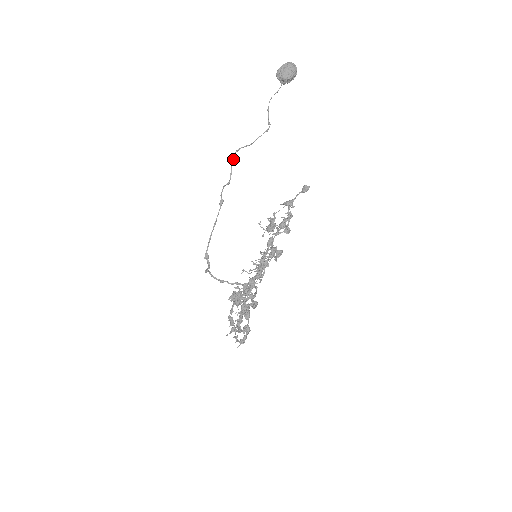
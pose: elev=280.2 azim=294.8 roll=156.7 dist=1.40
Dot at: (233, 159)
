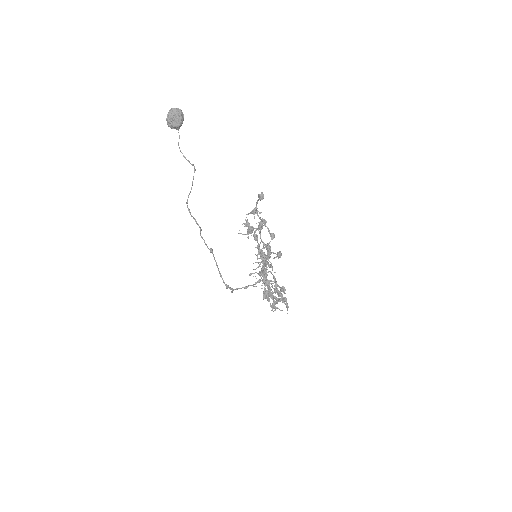
Dot at: (189, 212)
